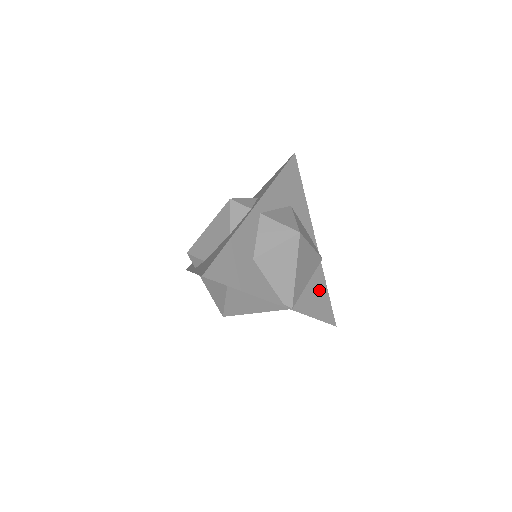
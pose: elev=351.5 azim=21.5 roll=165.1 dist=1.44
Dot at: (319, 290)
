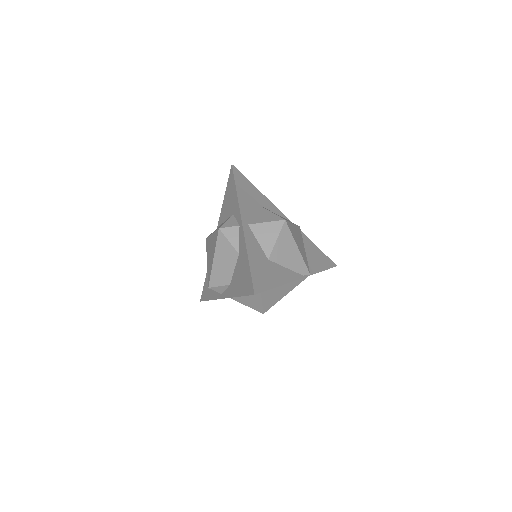
Dot at: (312, 250)
